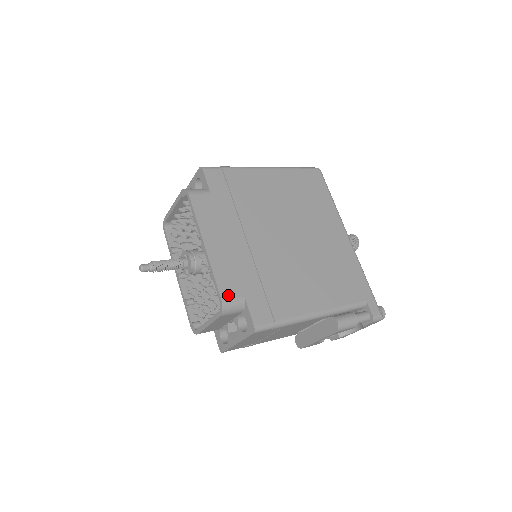
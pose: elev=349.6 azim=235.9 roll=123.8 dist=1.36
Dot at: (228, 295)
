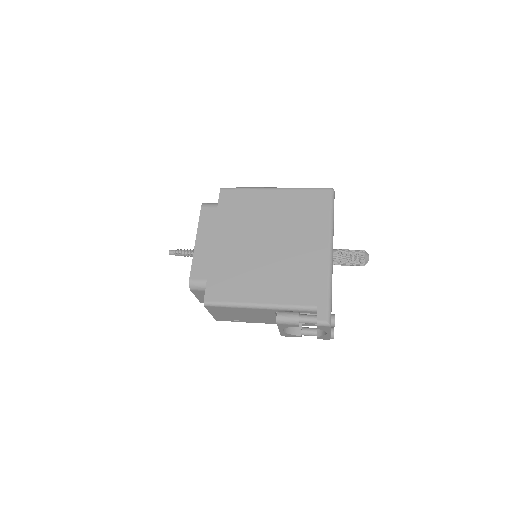
Dot at: (195, 277)
